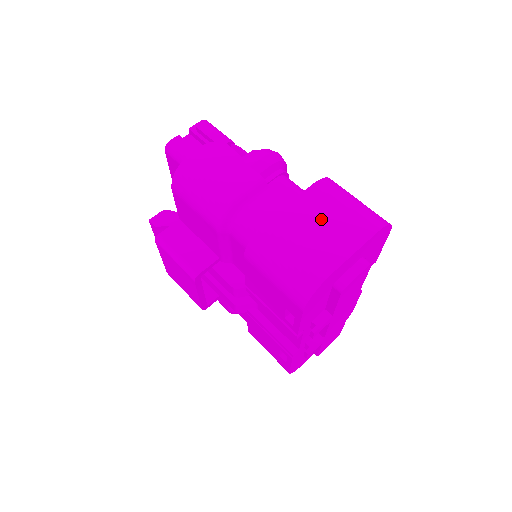
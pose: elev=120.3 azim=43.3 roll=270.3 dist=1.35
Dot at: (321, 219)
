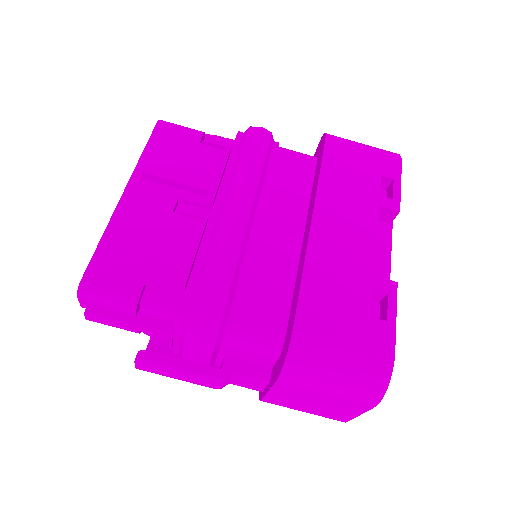
Dot at: (309, 401)
